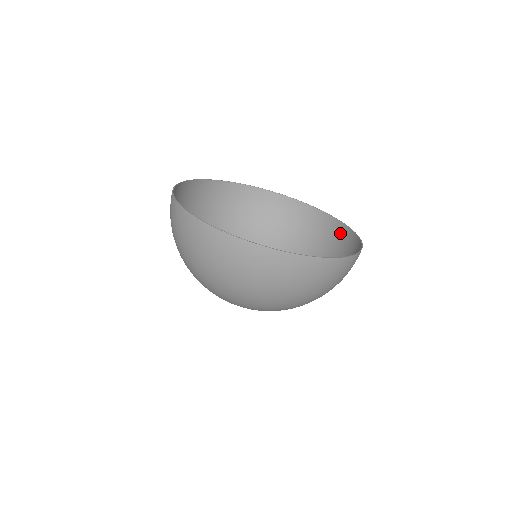
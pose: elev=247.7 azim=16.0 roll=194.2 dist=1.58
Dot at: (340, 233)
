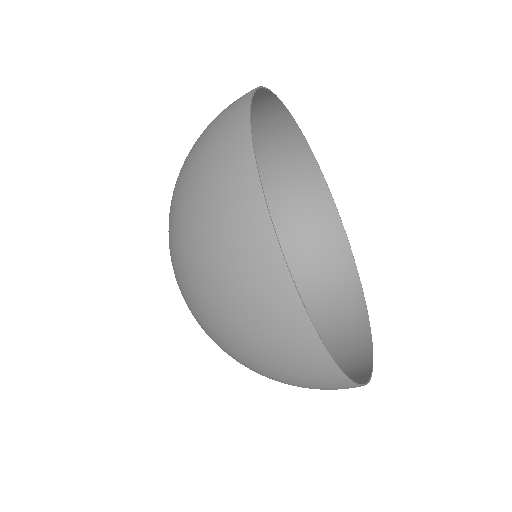
Dot at: (355, 330)
